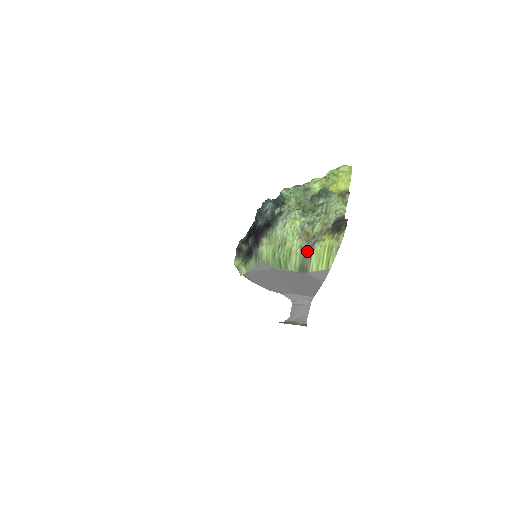
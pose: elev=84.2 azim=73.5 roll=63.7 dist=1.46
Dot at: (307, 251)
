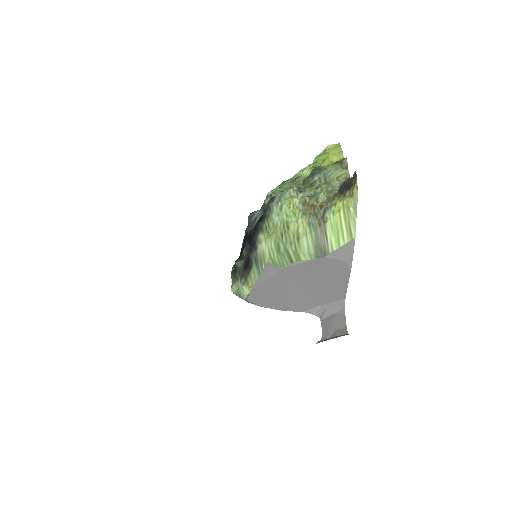
Dot at: (318, 226)
